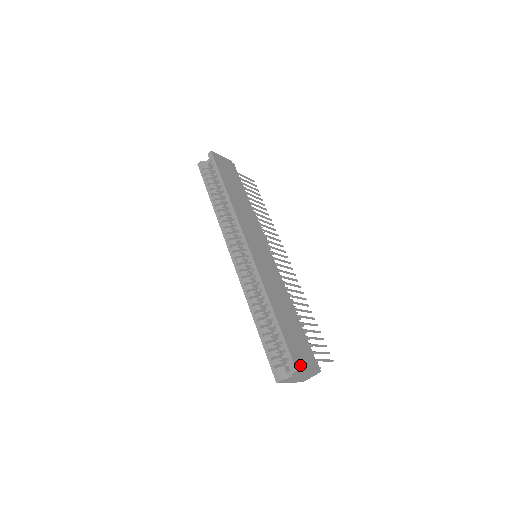
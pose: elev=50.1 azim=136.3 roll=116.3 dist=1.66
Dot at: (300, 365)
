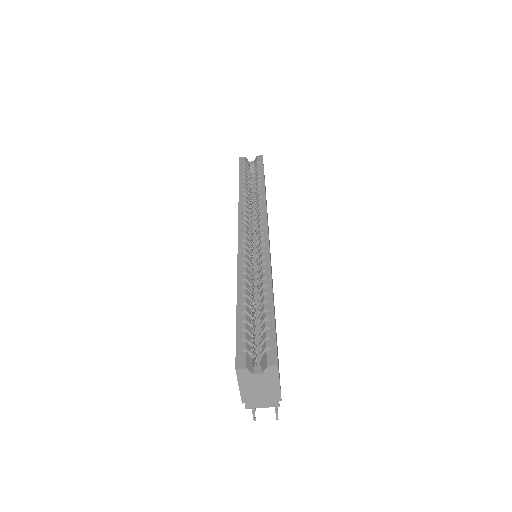
Dot at: (278, 367)
